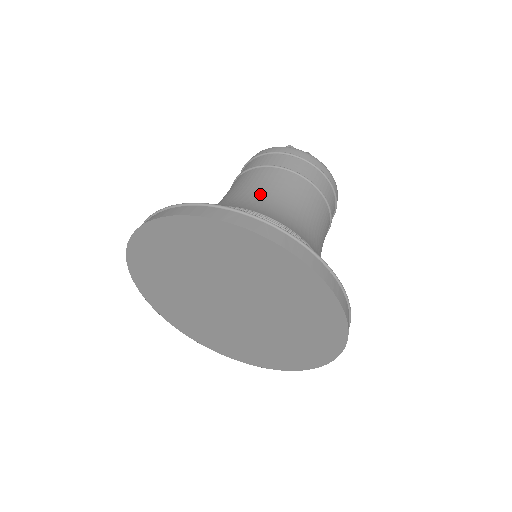
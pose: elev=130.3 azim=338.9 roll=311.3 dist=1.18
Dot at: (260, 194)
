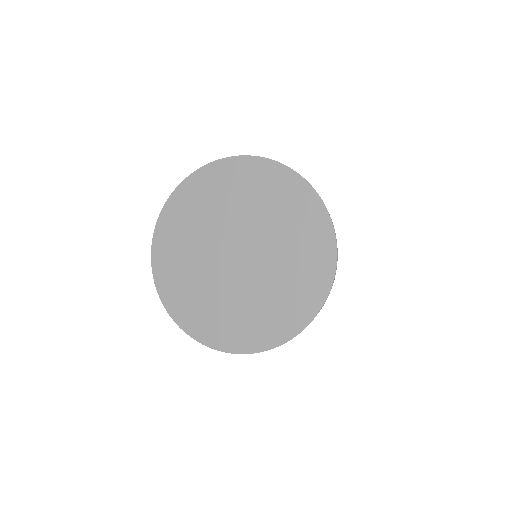
Dot at: occluded
